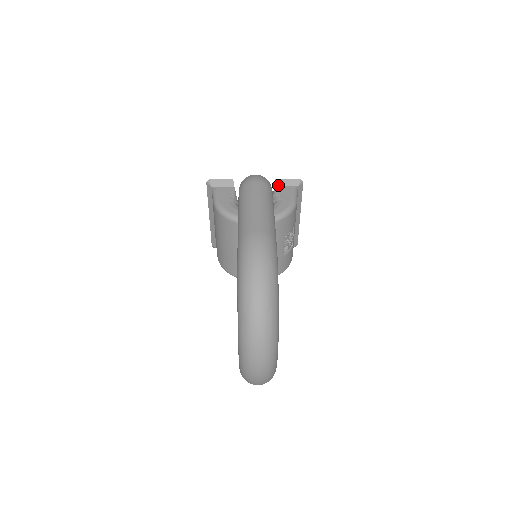
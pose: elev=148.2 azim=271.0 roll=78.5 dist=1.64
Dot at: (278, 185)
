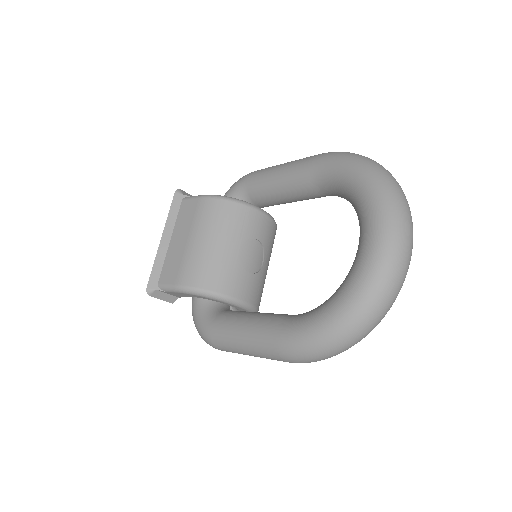
Dot at: occluded
